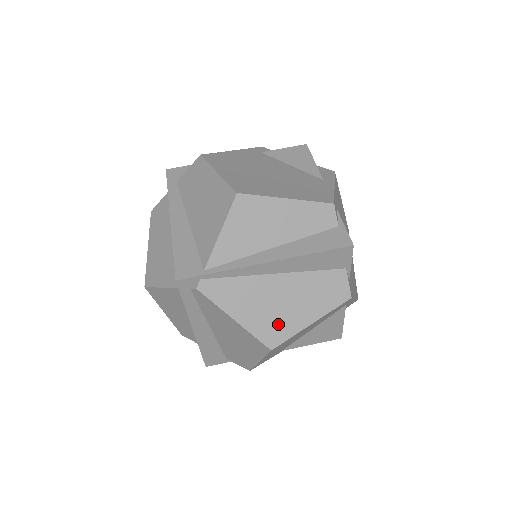
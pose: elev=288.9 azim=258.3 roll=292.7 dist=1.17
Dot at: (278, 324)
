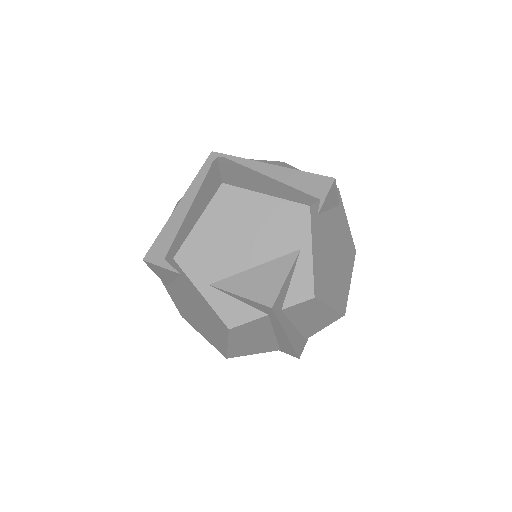
Dot at: (243, 182)
